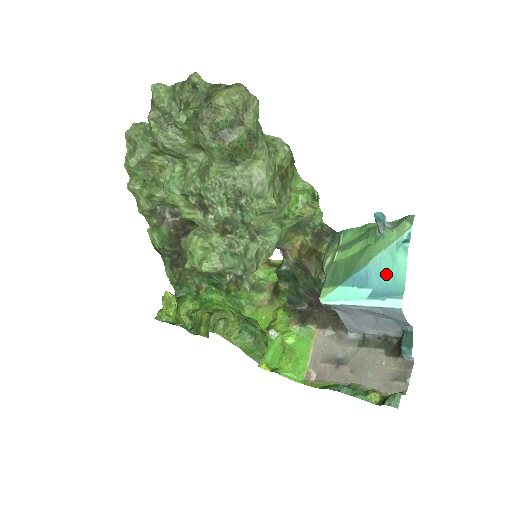
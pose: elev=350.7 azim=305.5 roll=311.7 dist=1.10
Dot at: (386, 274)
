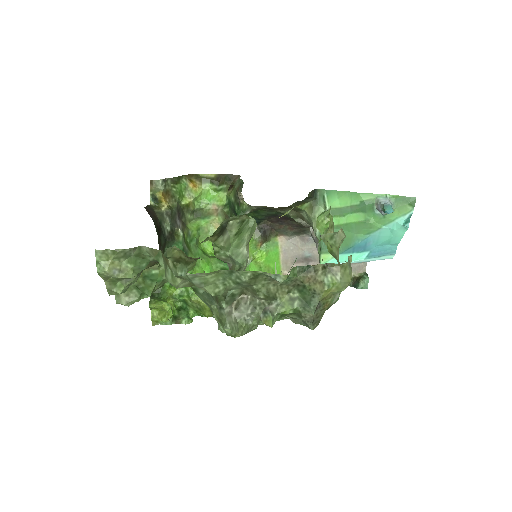
Dot at: (383, 241)
